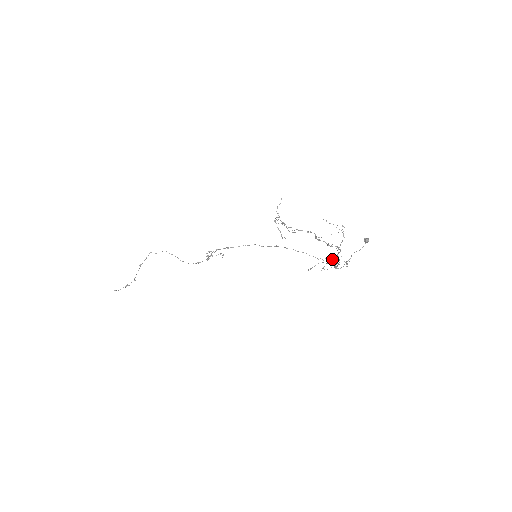
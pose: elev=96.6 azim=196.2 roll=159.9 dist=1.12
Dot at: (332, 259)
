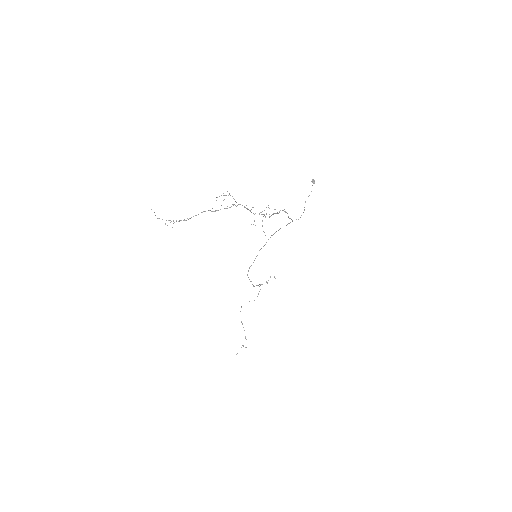
Dot at: (266, 214)
